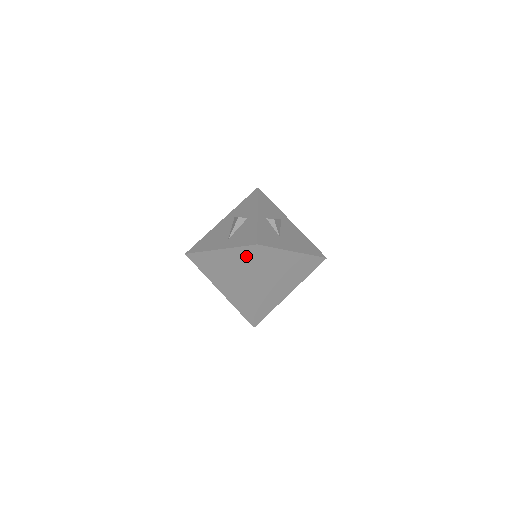
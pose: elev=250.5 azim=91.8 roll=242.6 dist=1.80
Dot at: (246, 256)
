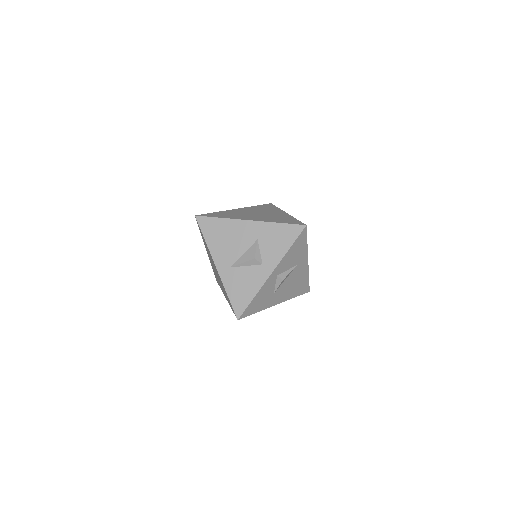
Dot at: (229, 301)
